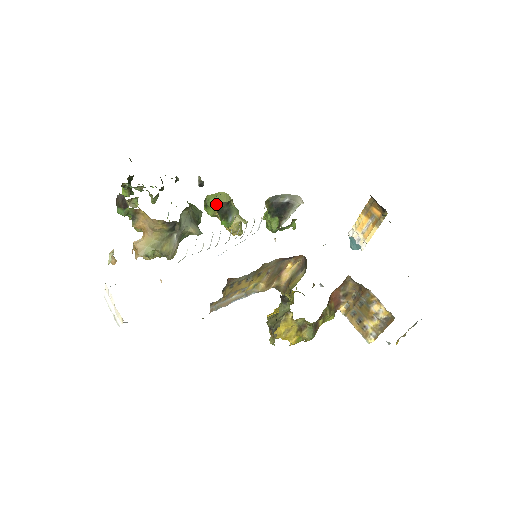
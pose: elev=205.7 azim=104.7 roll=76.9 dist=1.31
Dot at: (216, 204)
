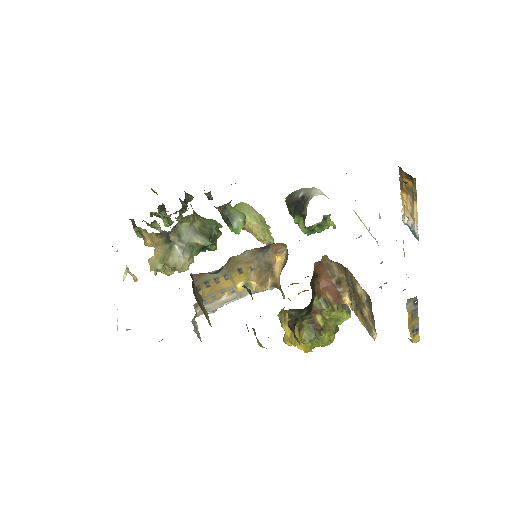
Dot at: occluded
